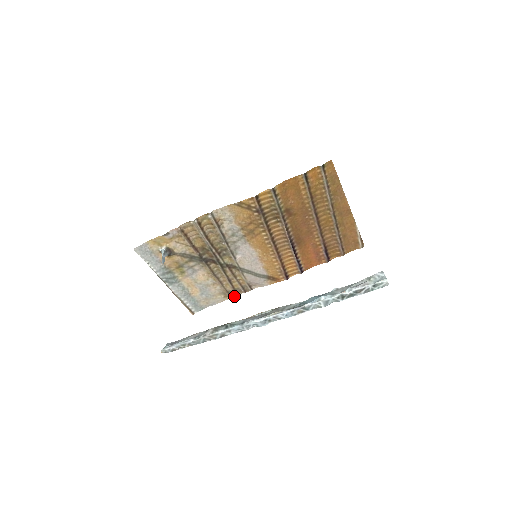
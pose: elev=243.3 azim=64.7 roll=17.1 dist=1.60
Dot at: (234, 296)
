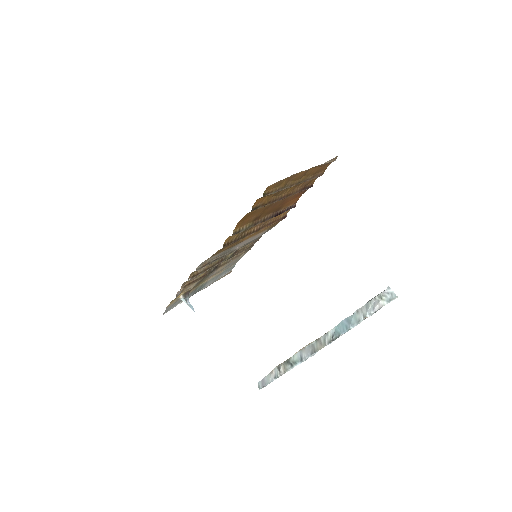
Dot at: occluded
